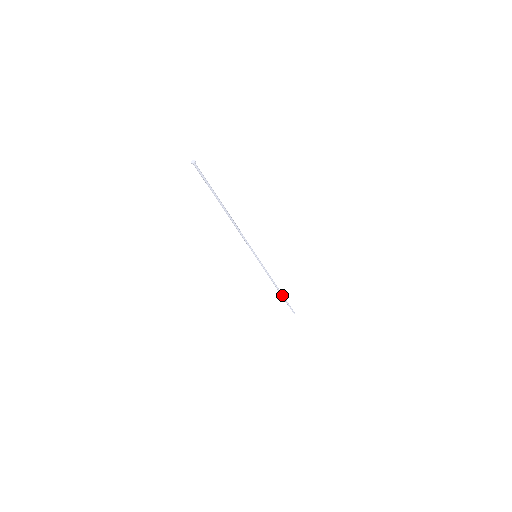
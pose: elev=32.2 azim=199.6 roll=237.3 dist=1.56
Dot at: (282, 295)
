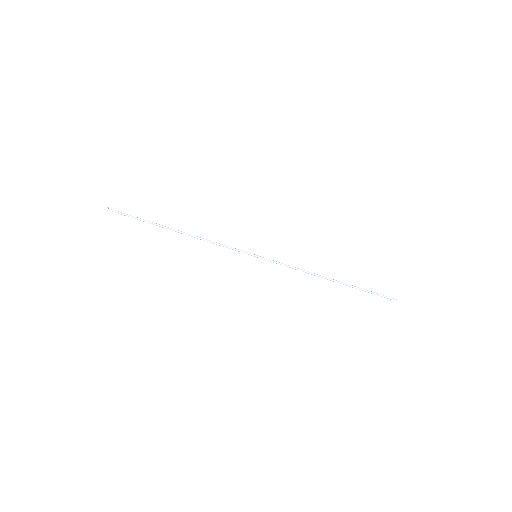
Dot at: (346, 284)
